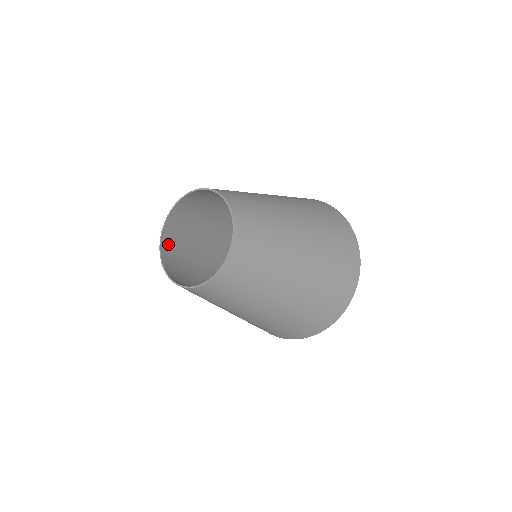
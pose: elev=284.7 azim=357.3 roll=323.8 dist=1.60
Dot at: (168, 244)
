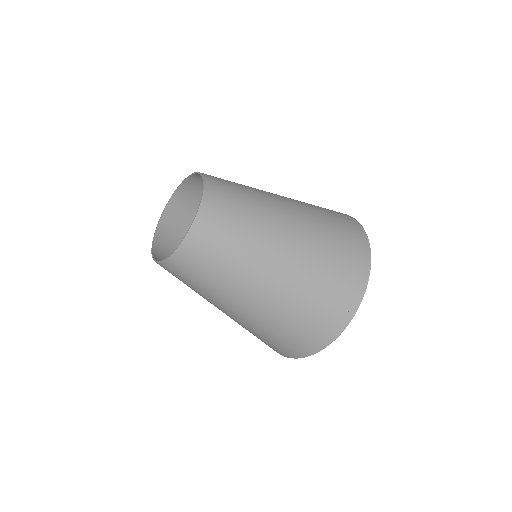
Dot at: (162, 252)
